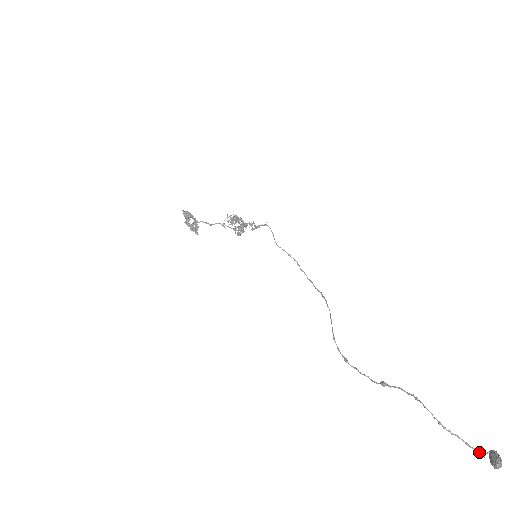
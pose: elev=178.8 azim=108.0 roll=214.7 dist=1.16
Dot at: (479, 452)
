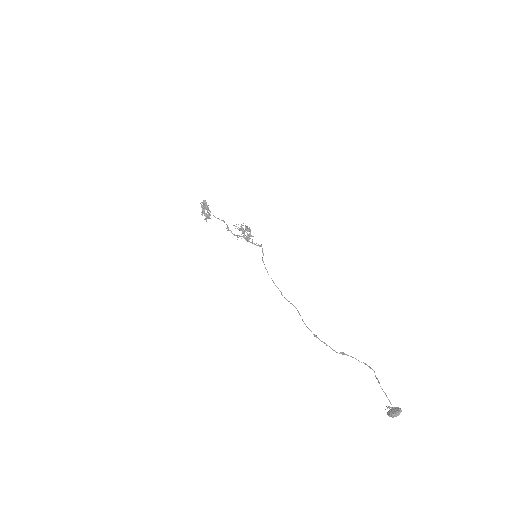
Dot at: occluded
